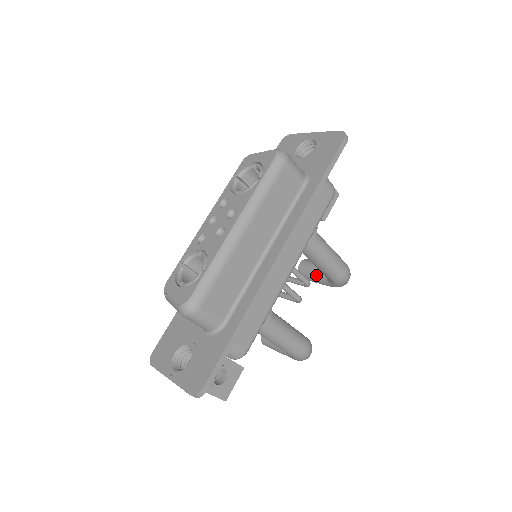
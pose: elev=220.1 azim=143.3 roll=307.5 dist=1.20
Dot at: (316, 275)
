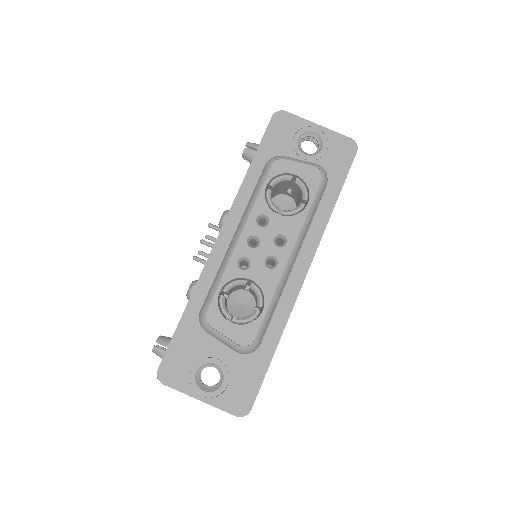
Dot at: occluded
